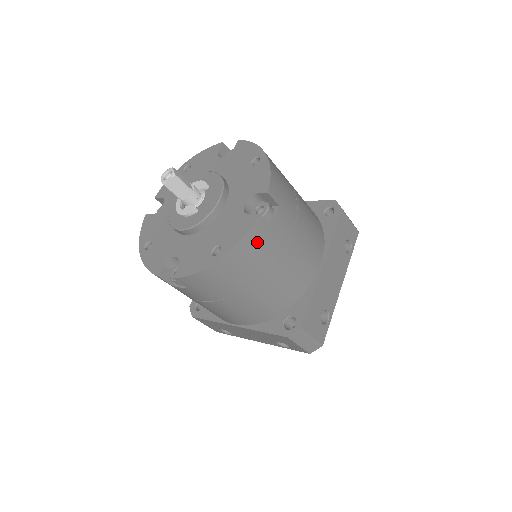
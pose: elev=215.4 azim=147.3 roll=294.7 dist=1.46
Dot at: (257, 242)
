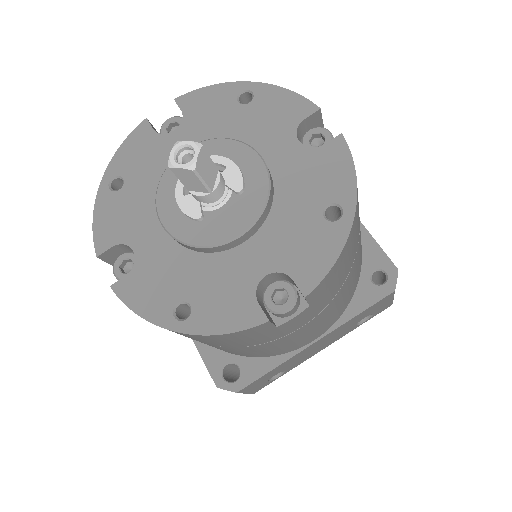
Dot at: (243, 336)
